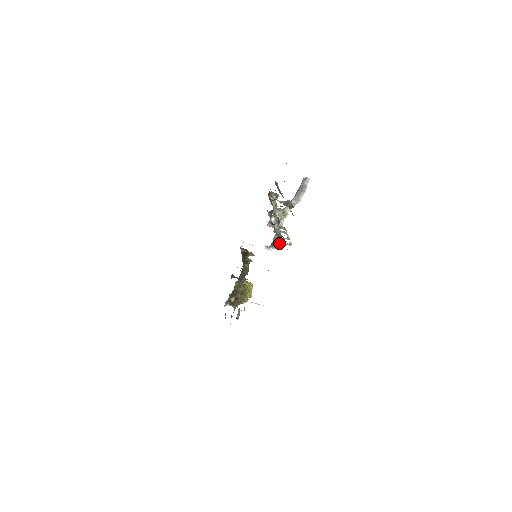
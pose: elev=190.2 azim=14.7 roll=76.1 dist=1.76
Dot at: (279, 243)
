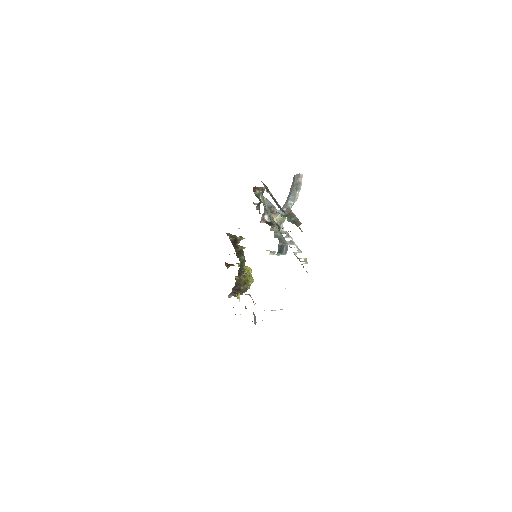
Dot at: (285, 249)
